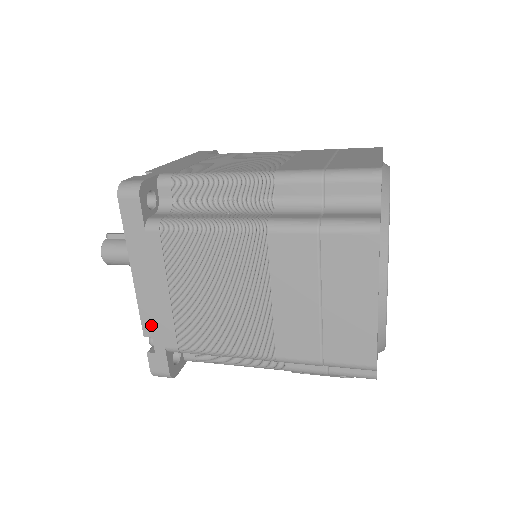
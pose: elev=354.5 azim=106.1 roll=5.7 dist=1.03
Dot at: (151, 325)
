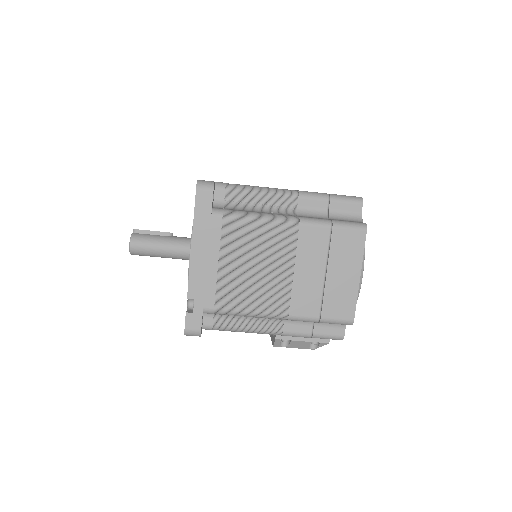
Dot at: (196, 289)
